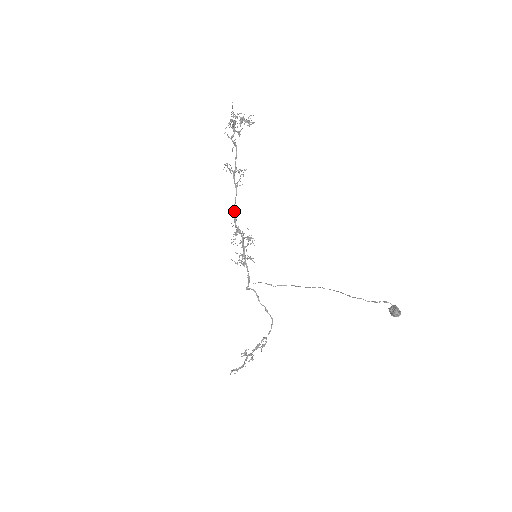
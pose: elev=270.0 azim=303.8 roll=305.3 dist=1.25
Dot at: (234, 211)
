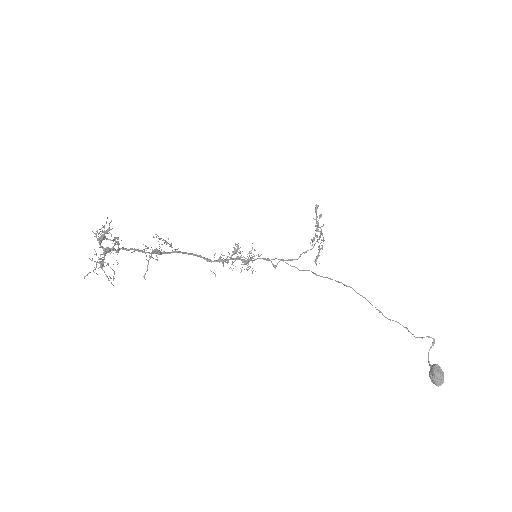
Dot at: occluded
